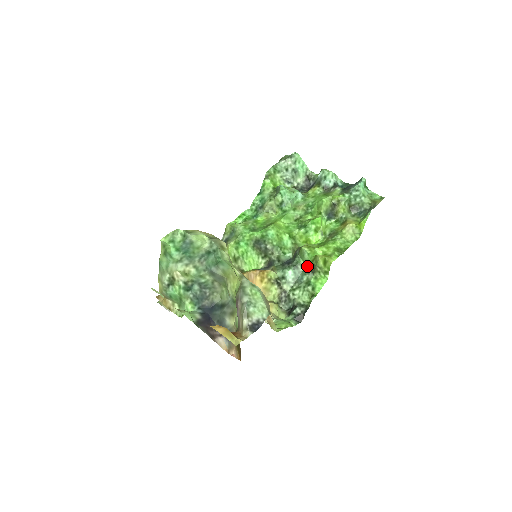
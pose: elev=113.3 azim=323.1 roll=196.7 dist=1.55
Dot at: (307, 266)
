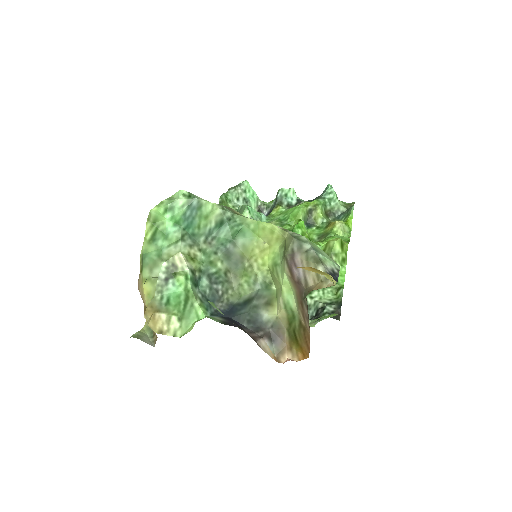
Dot at: occluded
